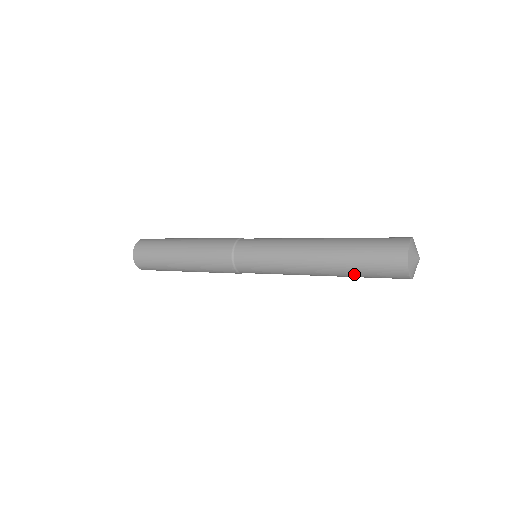
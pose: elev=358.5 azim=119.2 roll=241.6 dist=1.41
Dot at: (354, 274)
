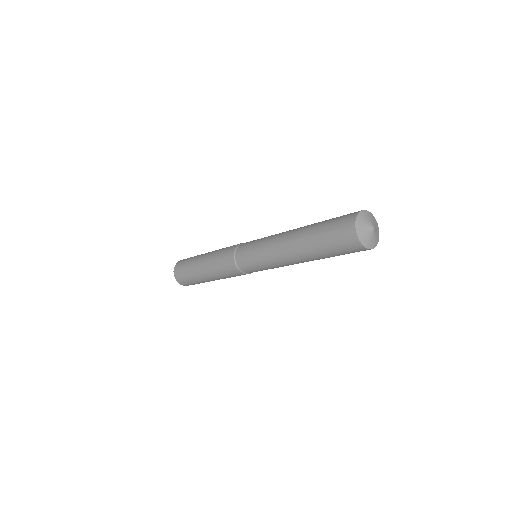
Dot at: (315, 240)
